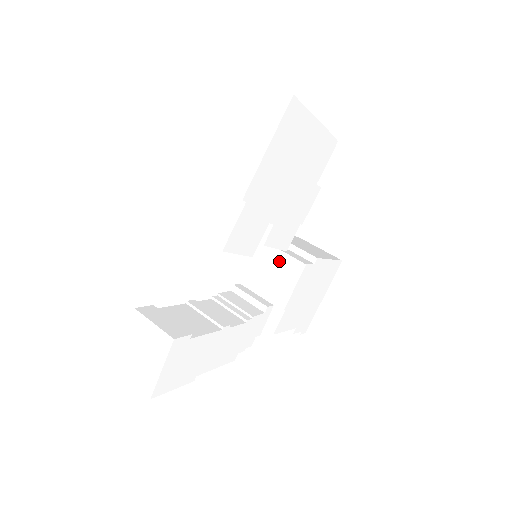
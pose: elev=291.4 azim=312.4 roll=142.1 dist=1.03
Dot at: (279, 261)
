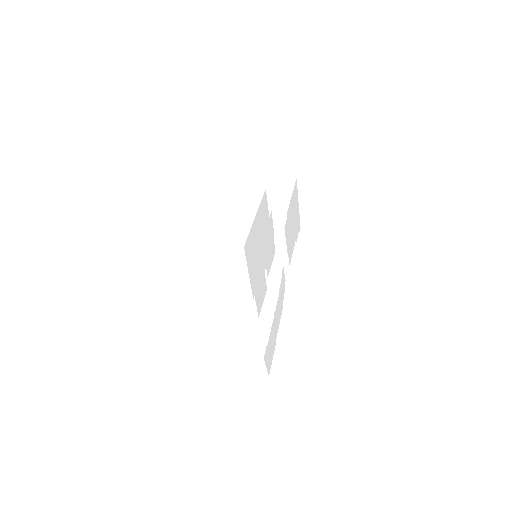
Dot at: occluded
